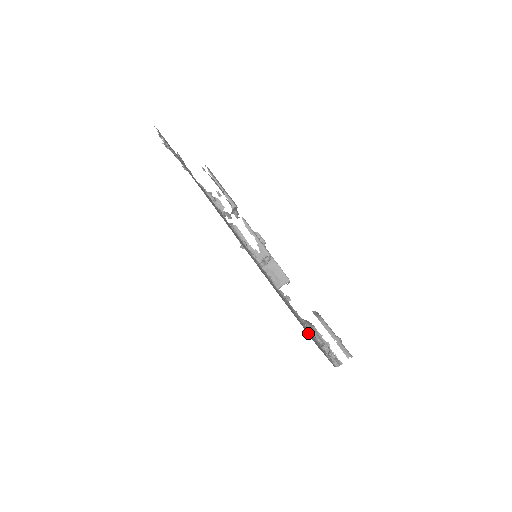
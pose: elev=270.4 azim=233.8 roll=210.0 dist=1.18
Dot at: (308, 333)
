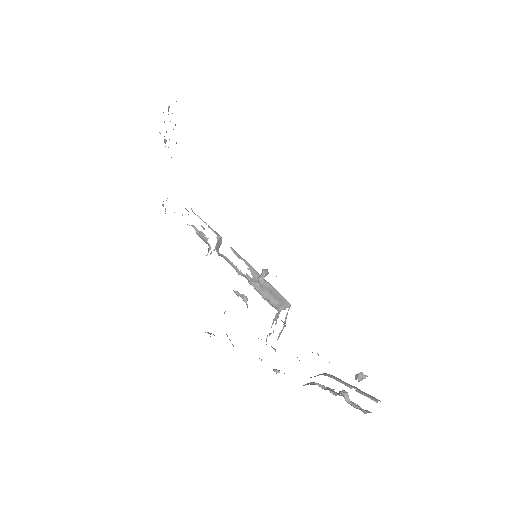
Dot at: occluded
